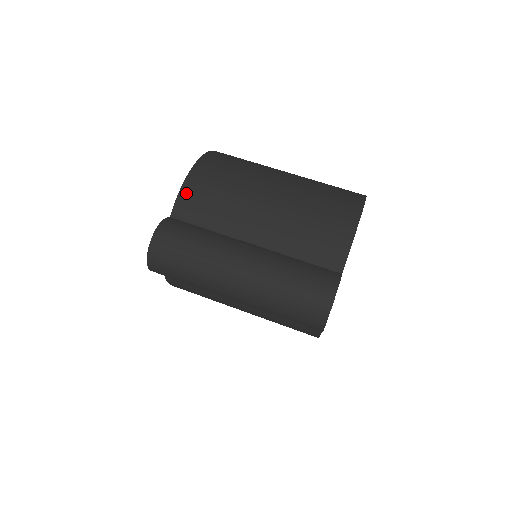
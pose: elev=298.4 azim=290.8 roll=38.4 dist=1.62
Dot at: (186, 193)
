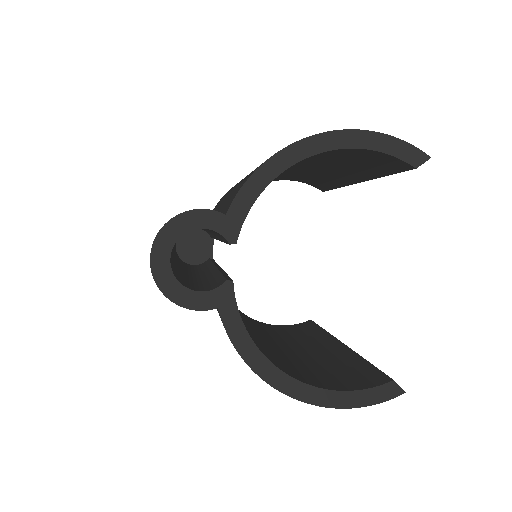
Dot at: occluded
